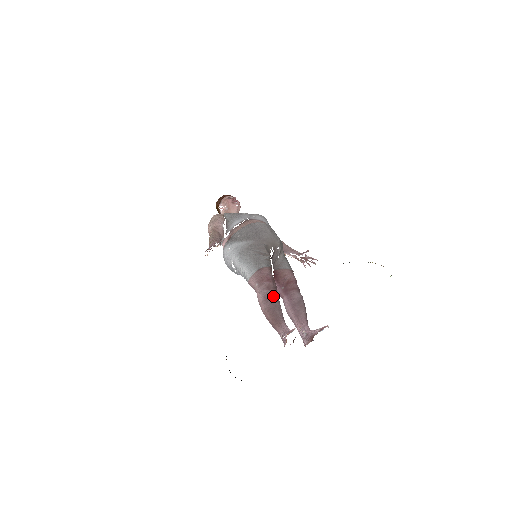
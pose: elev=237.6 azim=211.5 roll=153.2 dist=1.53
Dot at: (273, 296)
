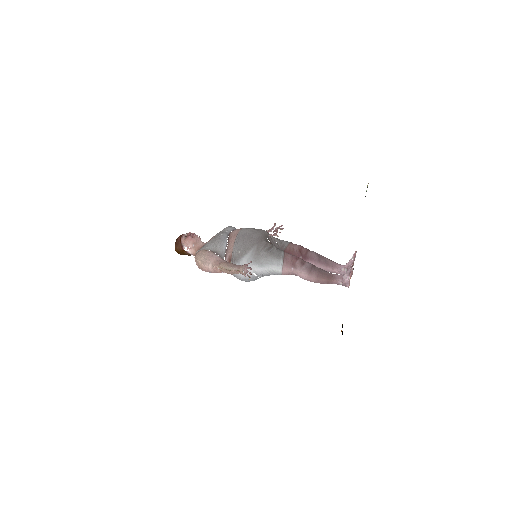
Dot at: (310, 265)
